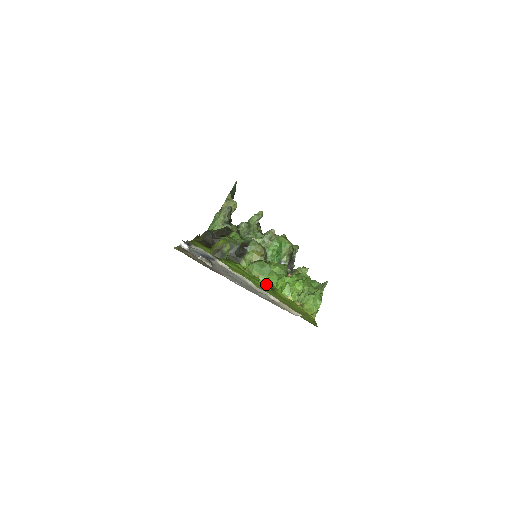
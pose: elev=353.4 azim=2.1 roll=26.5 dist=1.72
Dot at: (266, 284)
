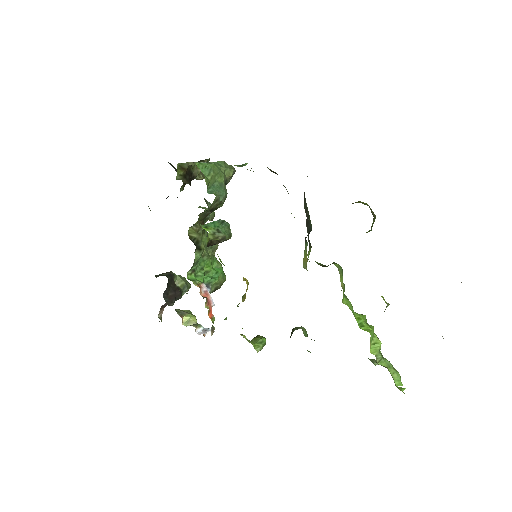
Dot at: (386, 307)
